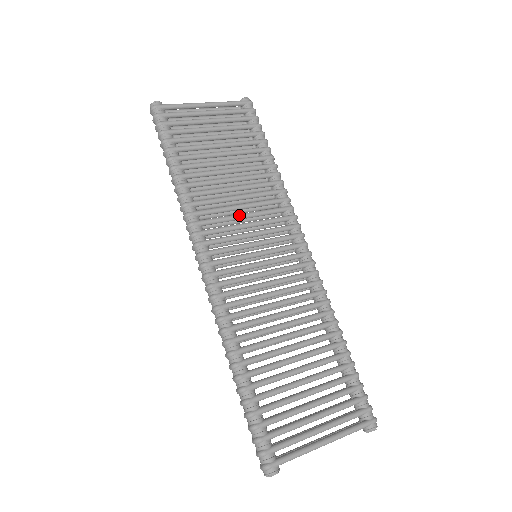
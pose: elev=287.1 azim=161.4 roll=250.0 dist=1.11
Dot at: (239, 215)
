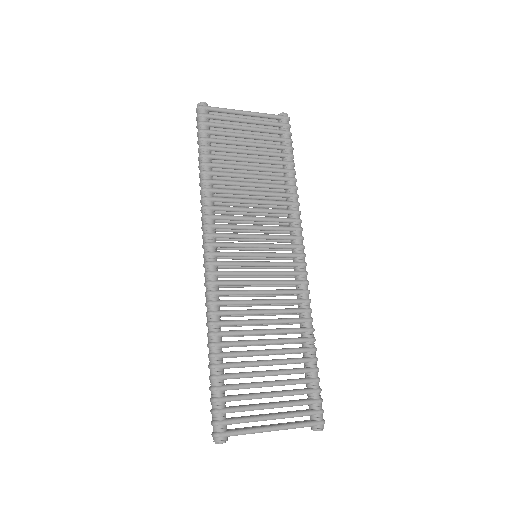
Dot at: (250, 217)
